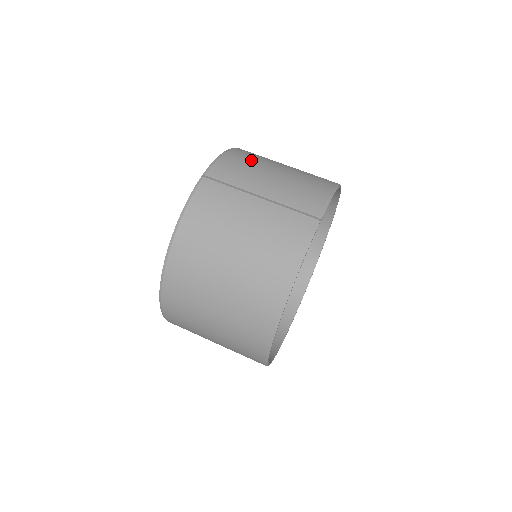
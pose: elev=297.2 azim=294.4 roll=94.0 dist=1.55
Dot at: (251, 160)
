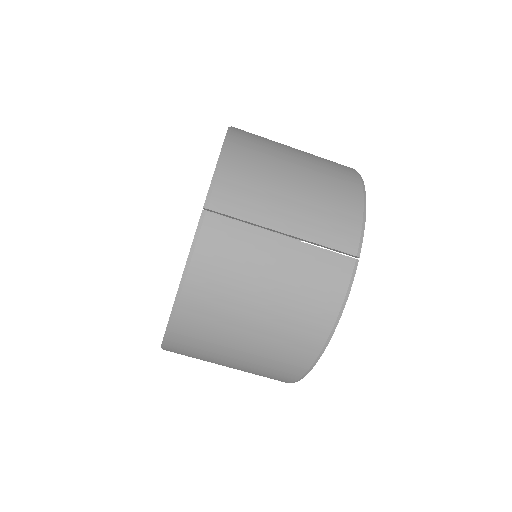
Dot at: (258, 166)
